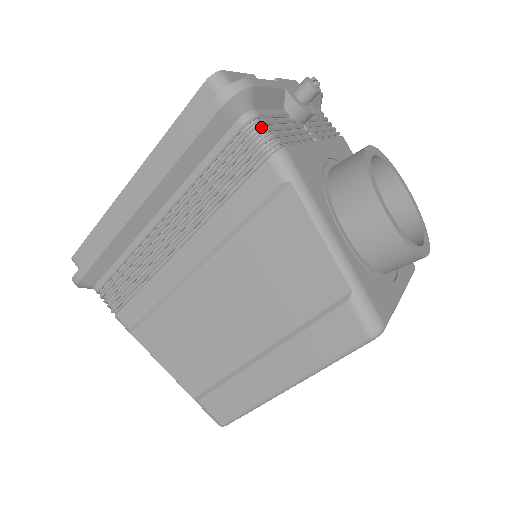
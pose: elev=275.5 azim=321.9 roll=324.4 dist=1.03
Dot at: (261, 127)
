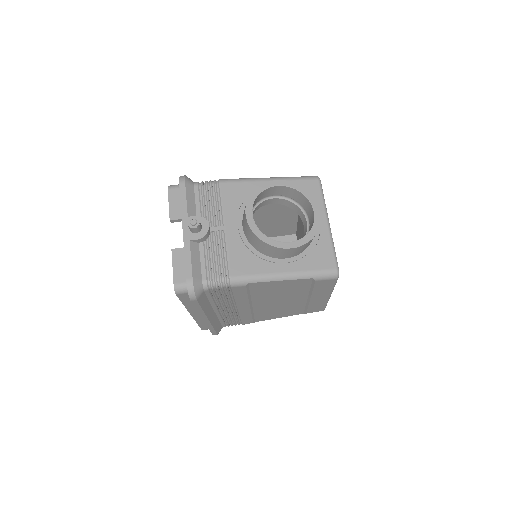
Dot at: (213, 282)
